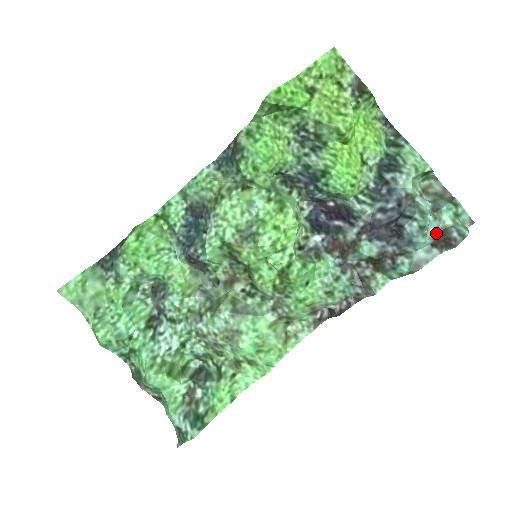
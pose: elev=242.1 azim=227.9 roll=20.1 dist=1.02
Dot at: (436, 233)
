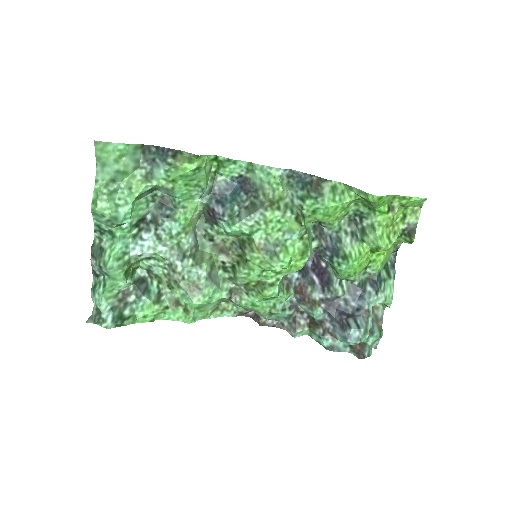
Dot at: occluded
